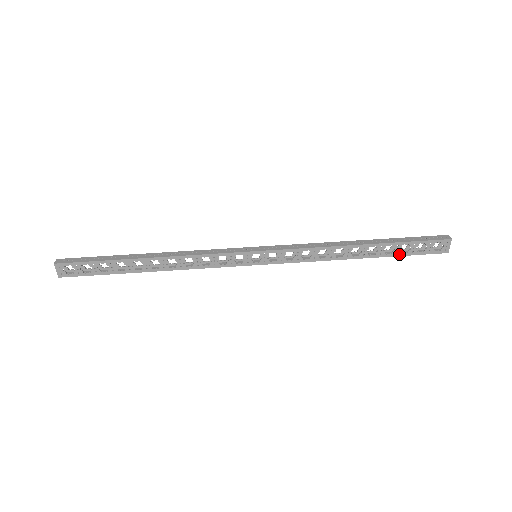
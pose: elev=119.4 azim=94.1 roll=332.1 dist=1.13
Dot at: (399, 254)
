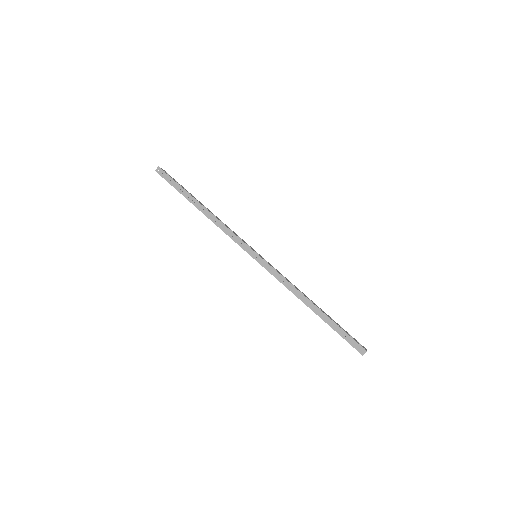
Dot at: occluded
